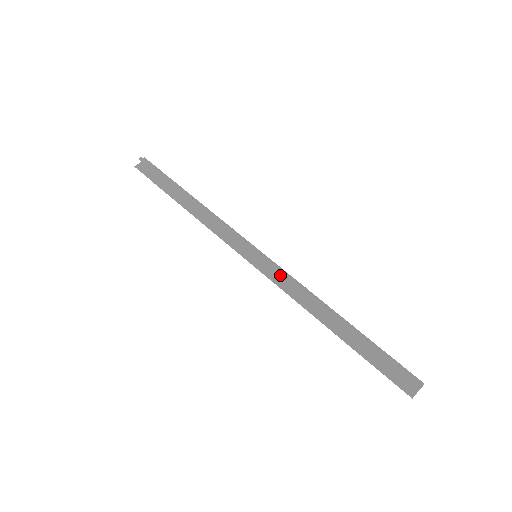
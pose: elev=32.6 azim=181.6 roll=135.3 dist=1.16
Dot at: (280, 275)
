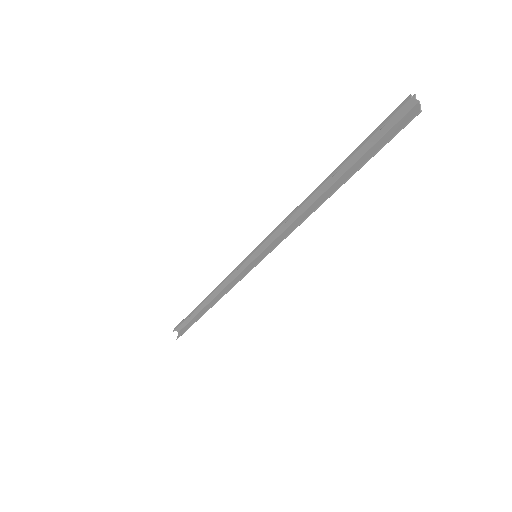
Dot at: (271, 236)
